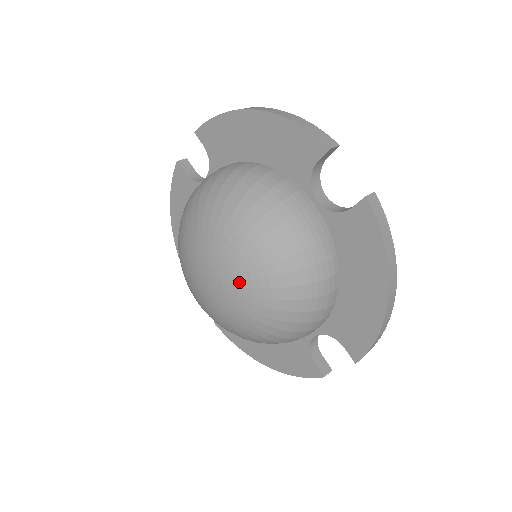
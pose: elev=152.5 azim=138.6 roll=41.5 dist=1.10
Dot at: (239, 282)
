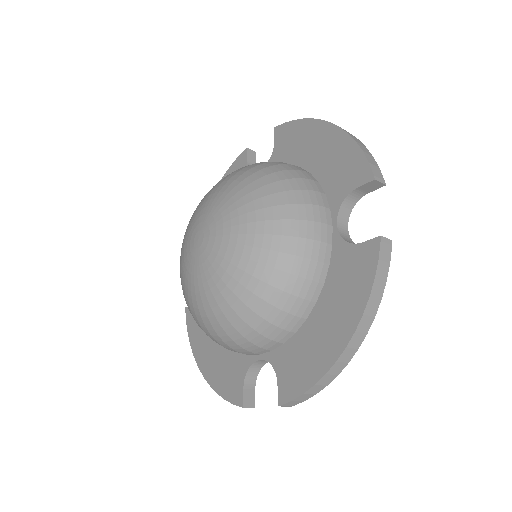
Dot at: (222, 251)
